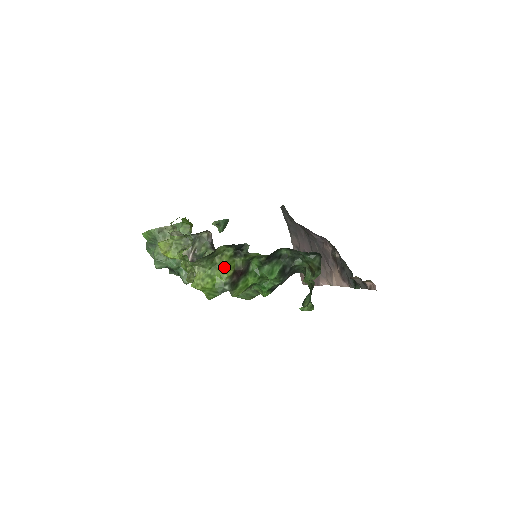
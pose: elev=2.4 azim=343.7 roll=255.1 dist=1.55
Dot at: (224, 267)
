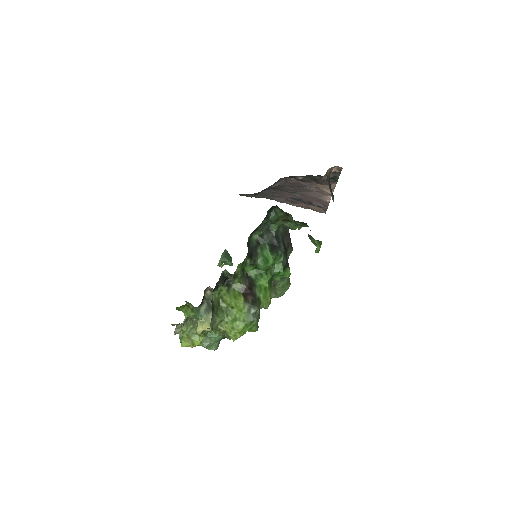
Dot at: (233, 303)
